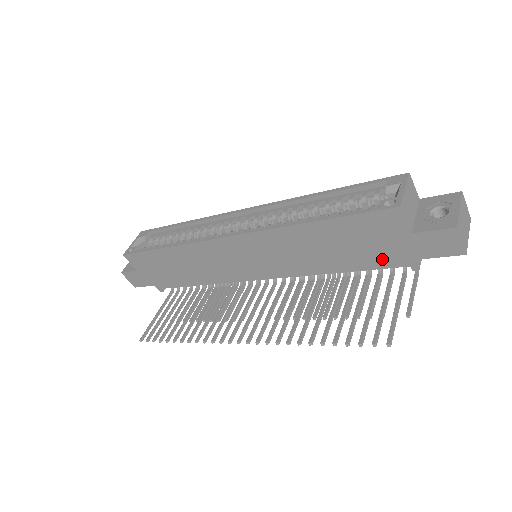
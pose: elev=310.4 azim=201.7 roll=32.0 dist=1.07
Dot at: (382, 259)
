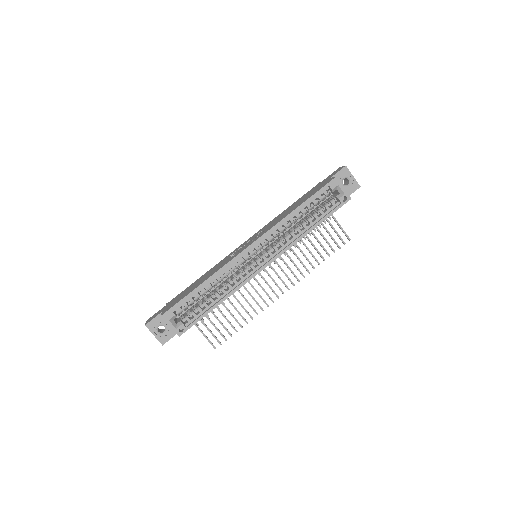
Dot at: occluded
